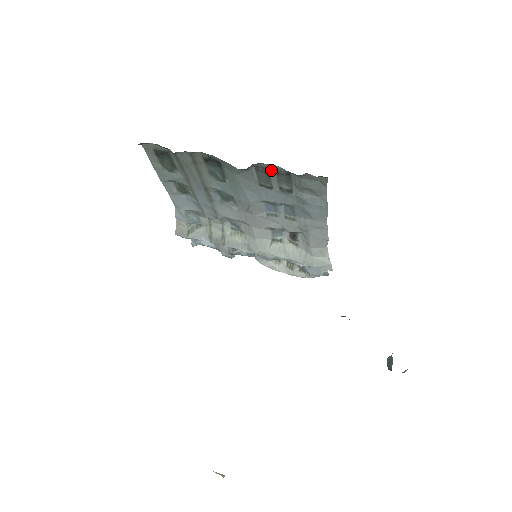
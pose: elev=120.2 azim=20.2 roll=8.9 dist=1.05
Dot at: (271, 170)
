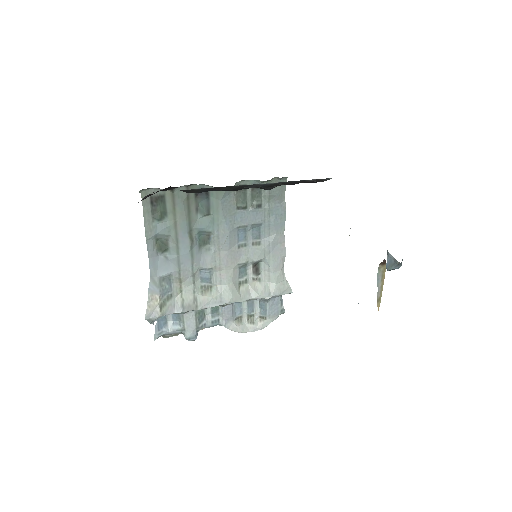
Dot at: occluded
